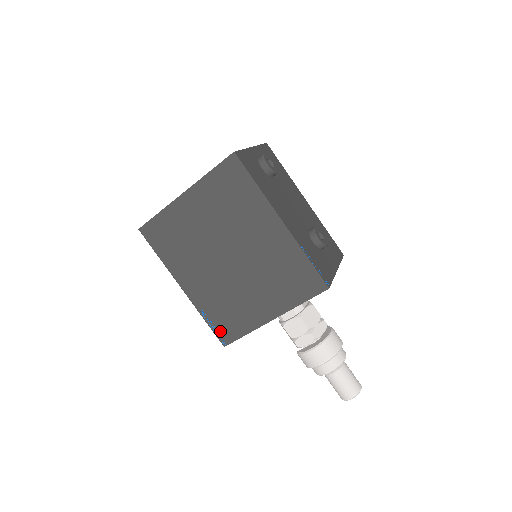
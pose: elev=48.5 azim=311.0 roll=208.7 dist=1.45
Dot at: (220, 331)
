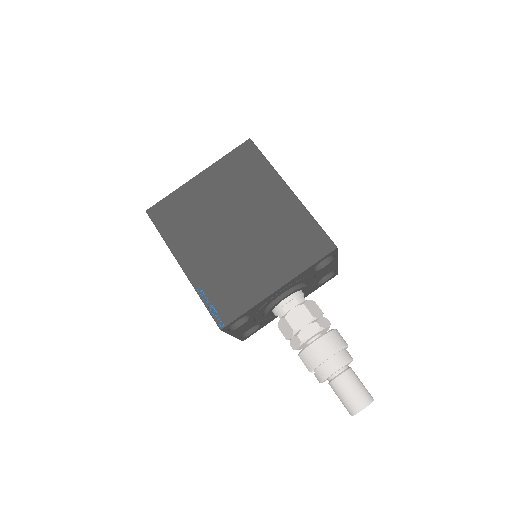
Dot at: (218, 310)
